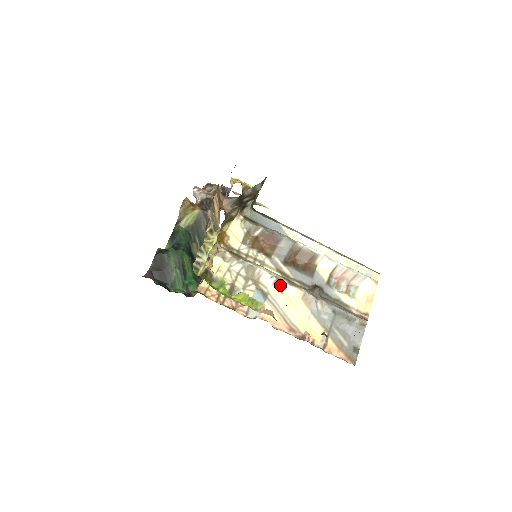
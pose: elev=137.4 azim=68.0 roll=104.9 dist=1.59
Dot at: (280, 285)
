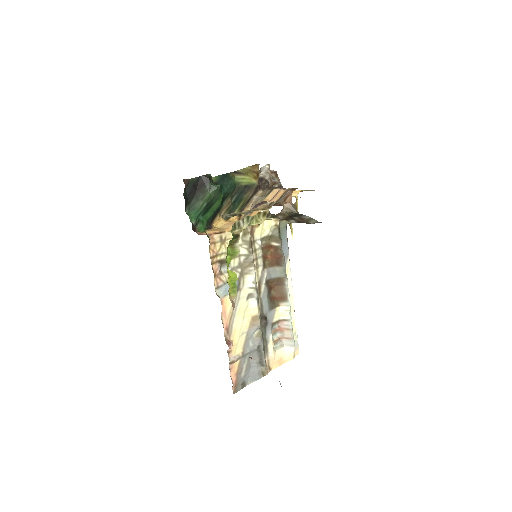
Dot at: (252, 293)
